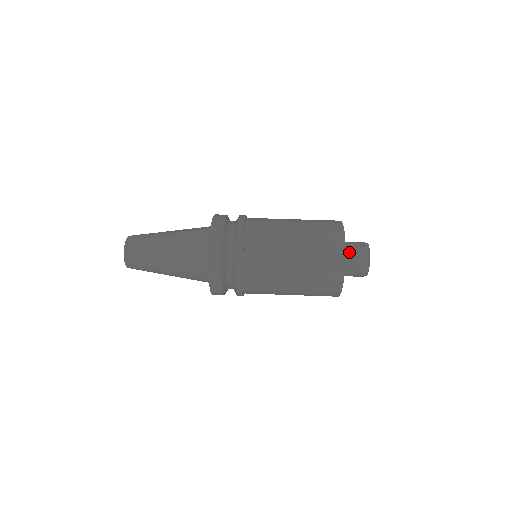
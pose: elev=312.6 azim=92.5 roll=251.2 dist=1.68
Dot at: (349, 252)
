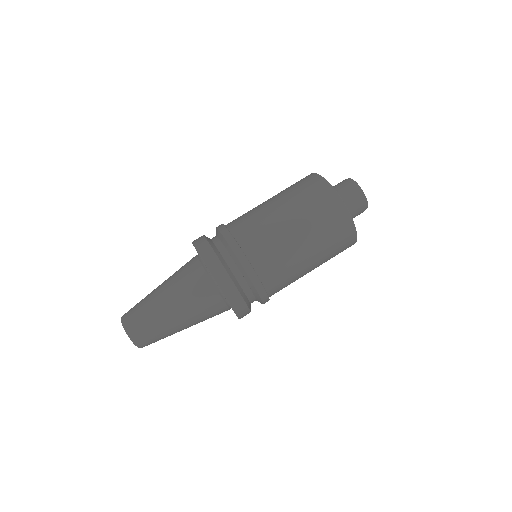
Dot at: (340, 196)
